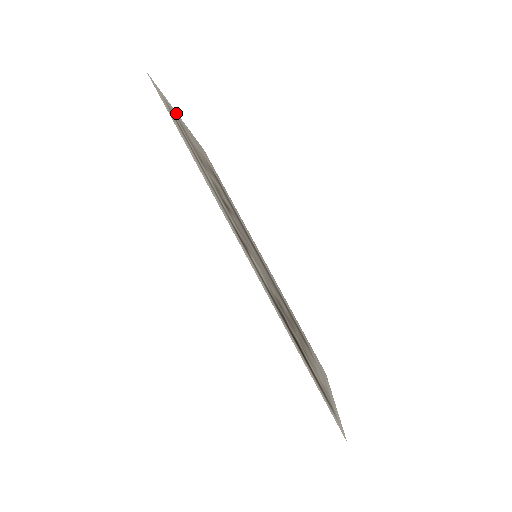
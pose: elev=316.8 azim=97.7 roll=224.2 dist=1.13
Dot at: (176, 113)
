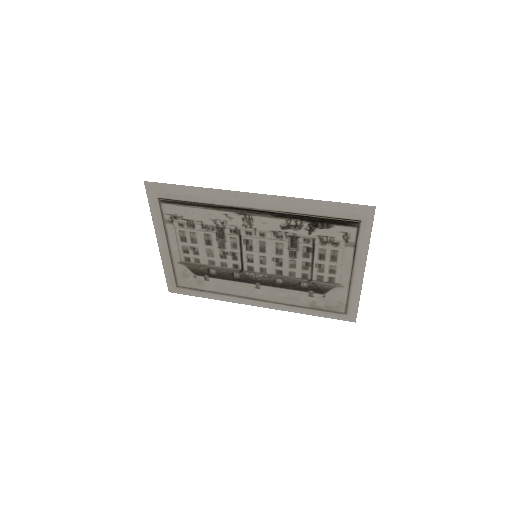
Dot at: (156, 227)
